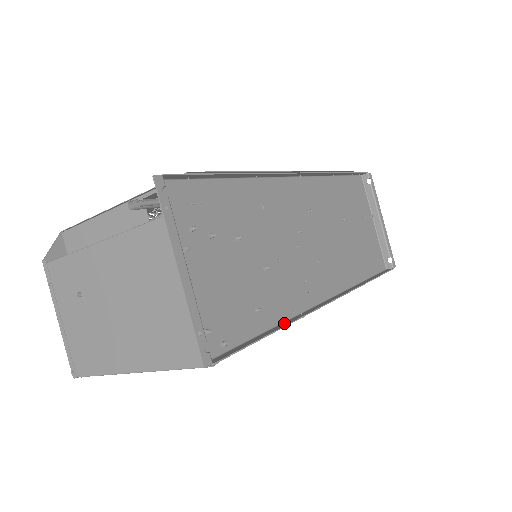
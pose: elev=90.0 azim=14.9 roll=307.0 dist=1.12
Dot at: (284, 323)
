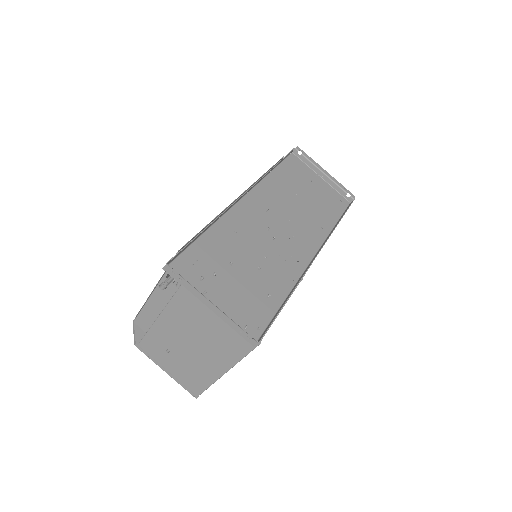
Dot at: (291, 292)
